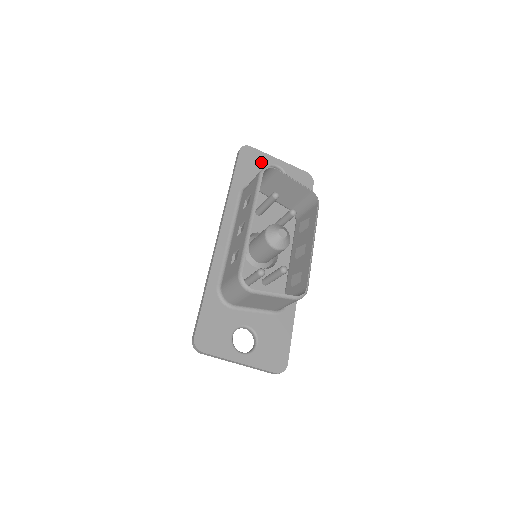
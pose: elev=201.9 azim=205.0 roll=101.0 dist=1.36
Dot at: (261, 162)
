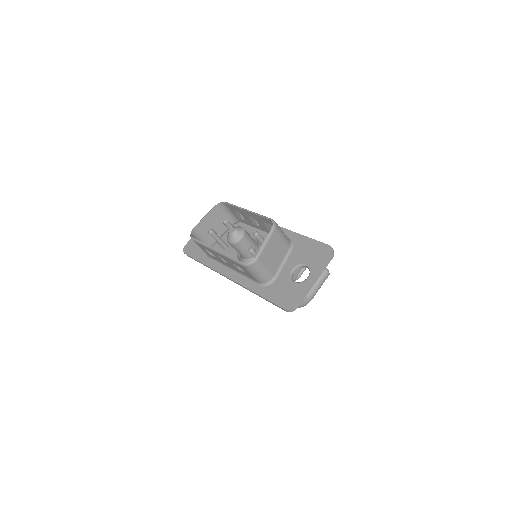
Dot at: occluded
